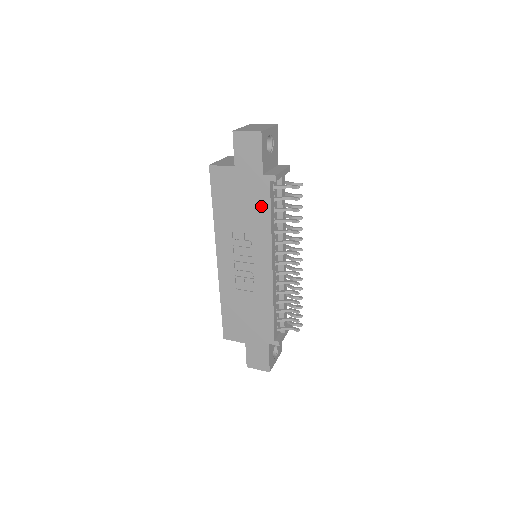
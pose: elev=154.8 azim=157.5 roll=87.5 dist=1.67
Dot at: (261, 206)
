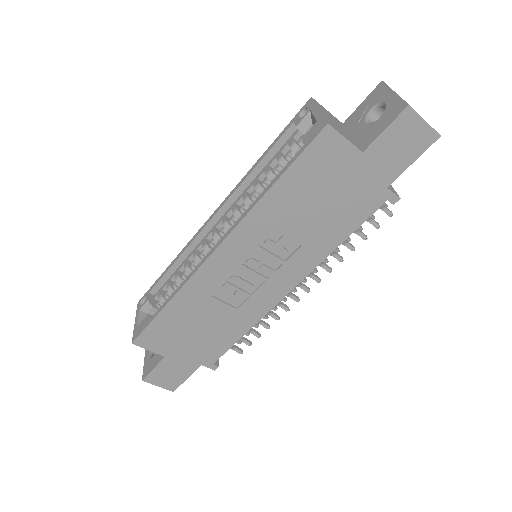
Dot at: (347, 221)
